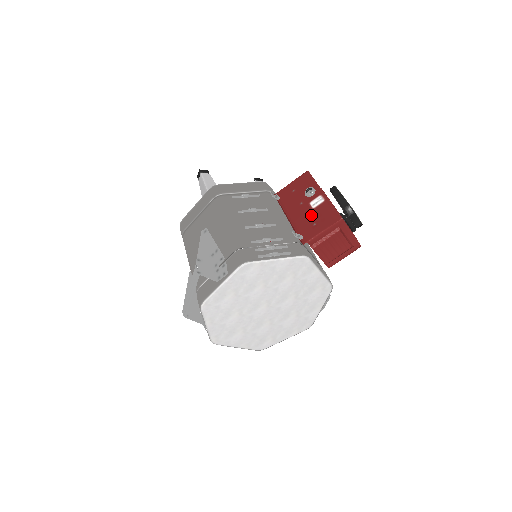
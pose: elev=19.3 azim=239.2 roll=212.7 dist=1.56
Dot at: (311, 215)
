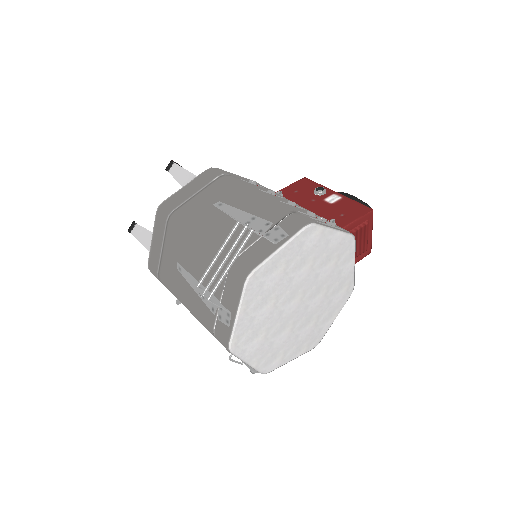
Dot at: (333, 208)
